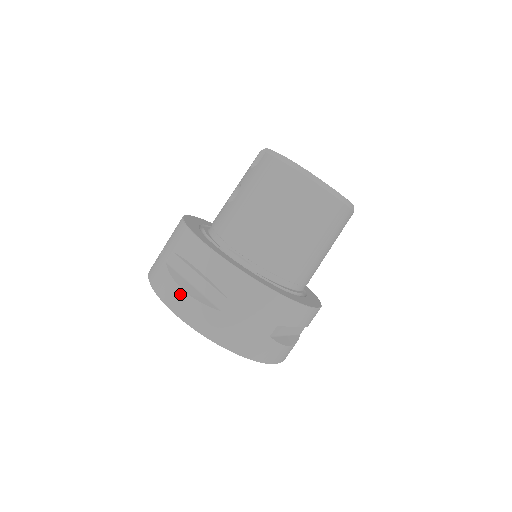
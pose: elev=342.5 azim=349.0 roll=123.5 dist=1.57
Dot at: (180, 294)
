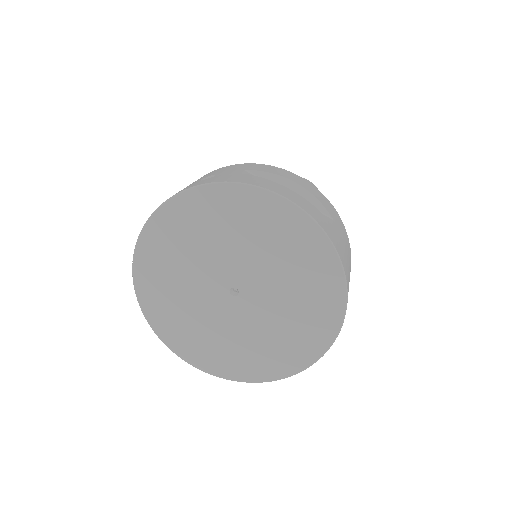
Dot at: (290, 191)
